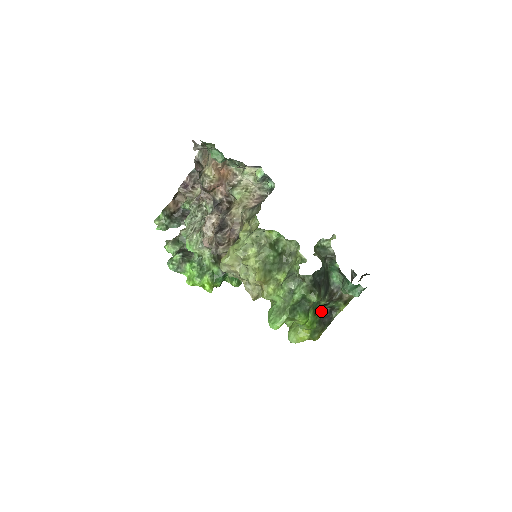
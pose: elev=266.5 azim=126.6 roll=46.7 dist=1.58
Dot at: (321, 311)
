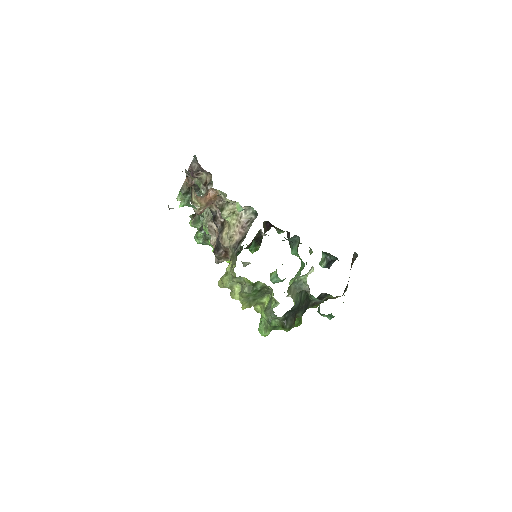
Dot at: occluded
